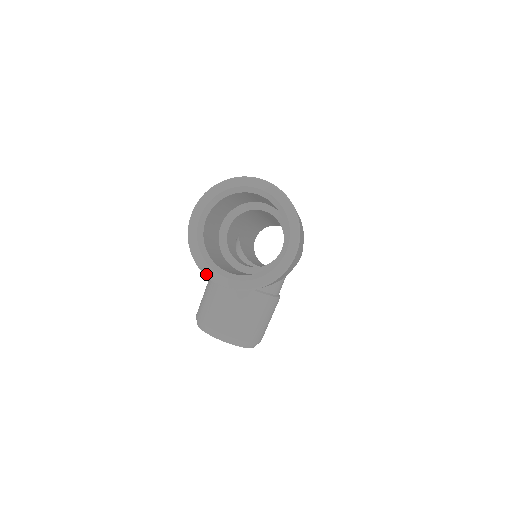
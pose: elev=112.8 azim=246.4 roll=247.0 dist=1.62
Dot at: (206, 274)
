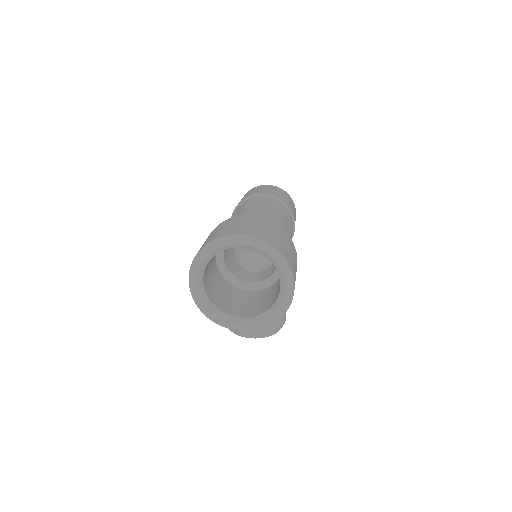
Dot at: (222, 326)
